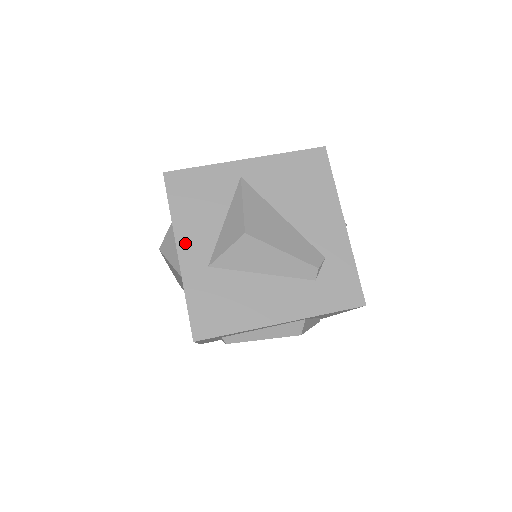
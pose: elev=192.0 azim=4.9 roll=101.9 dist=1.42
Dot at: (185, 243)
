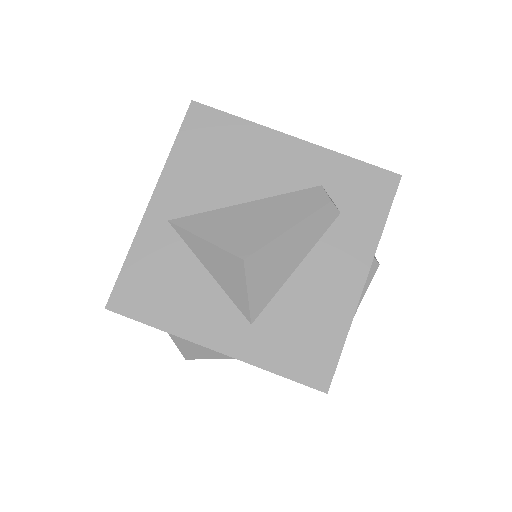
Dot at: (207, 334)
